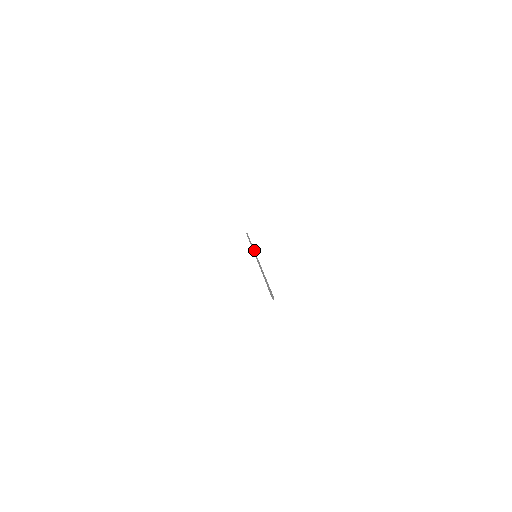
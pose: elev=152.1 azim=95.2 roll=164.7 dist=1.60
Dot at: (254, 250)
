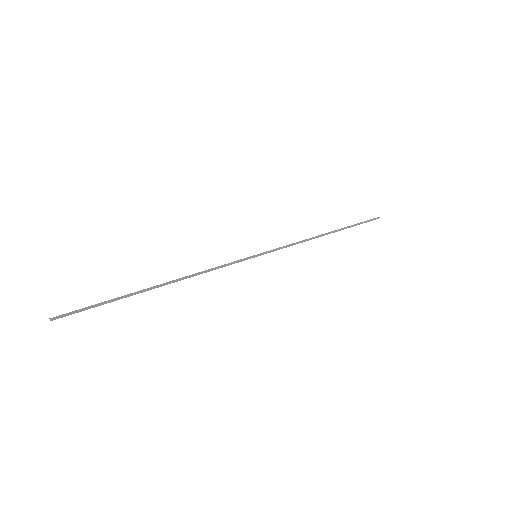
Dot at: (281, 247)
